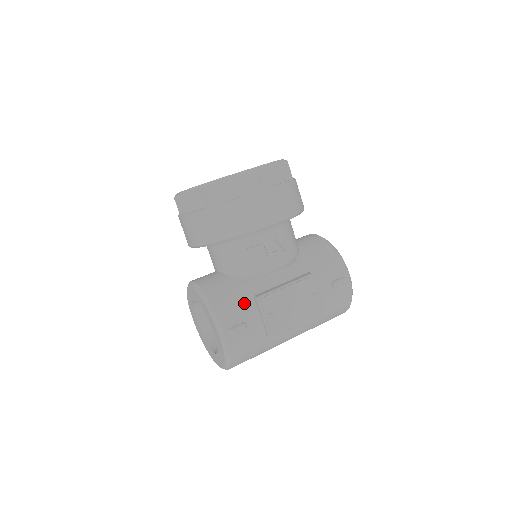
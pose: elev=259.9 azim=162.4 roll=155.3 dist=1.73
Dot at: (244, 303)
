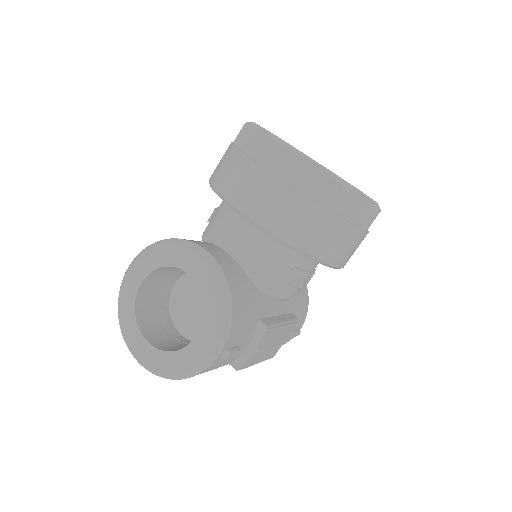
Dot at: (251, 324)
